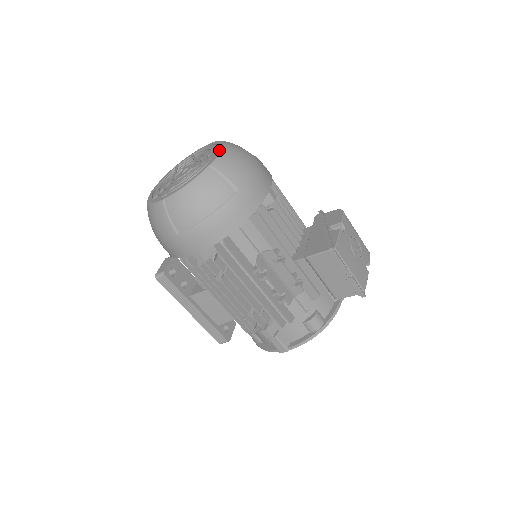
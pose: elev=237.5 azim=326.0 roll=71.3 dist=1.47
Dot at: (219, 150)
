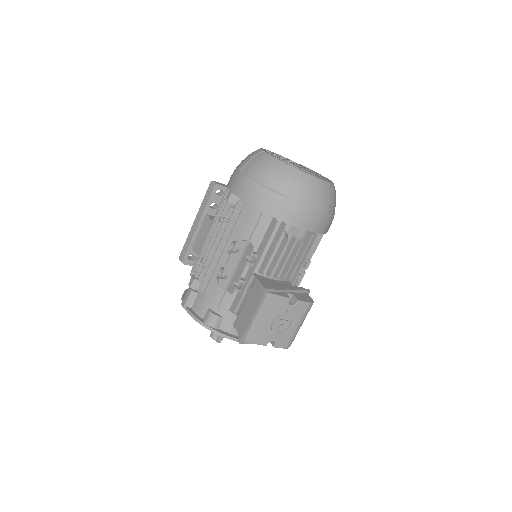
Dot at: occluded
